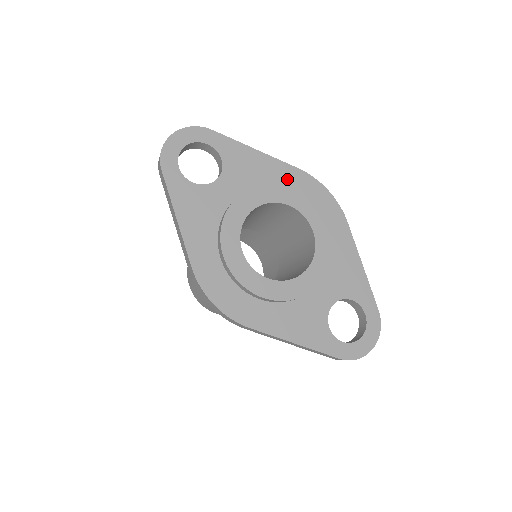
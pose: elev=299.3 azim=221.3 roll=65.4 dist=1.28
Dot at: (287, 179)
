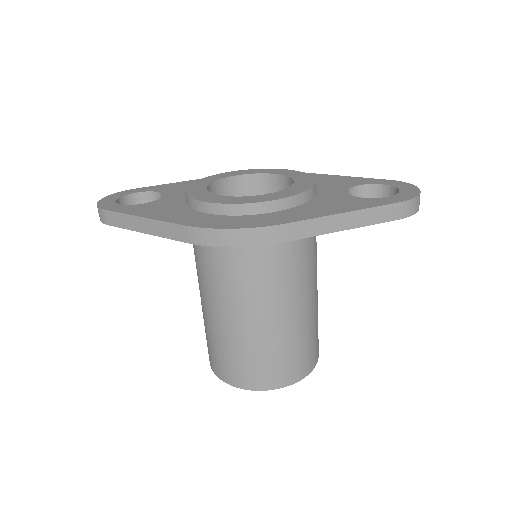
Dot at: occluded
